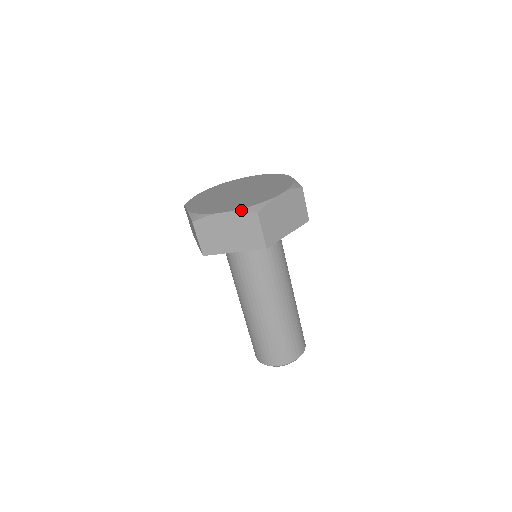
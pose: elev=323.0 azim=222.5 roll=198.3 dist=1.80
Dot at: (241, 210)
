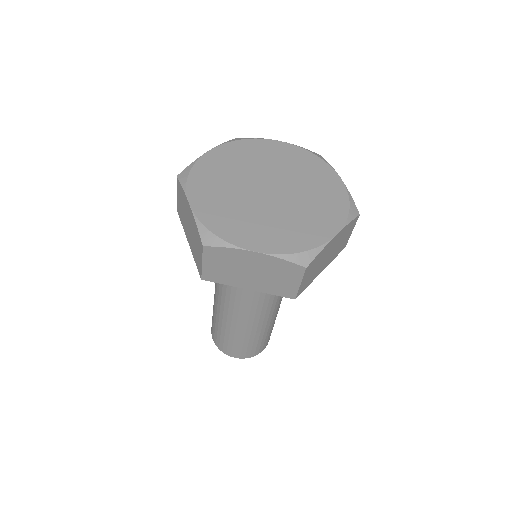
Dot at: (198, 223)
